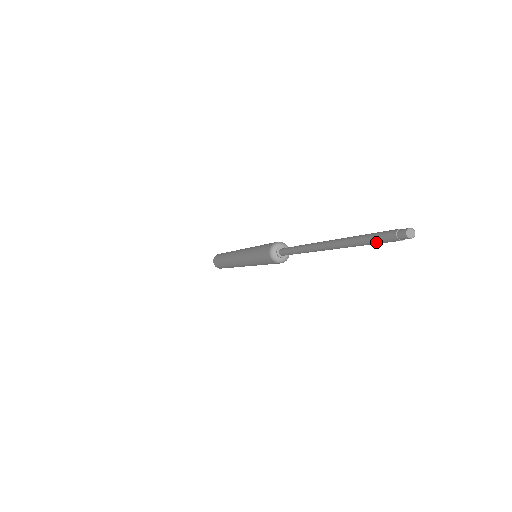
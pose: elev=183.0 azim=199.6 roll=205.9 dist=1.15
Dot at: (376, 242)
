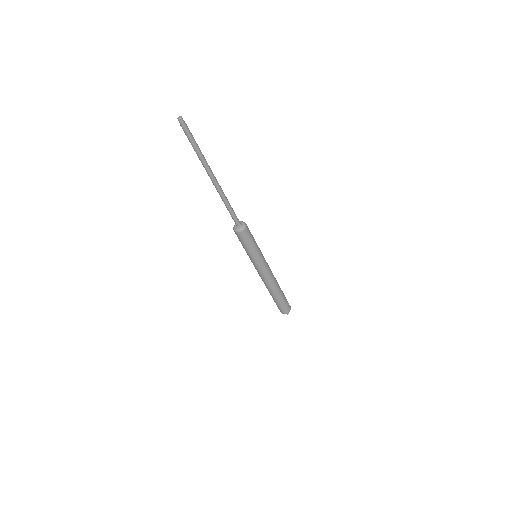
Dot at: (189, 140)
